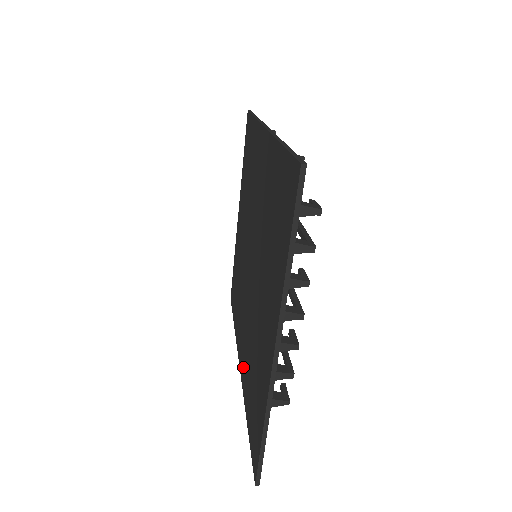
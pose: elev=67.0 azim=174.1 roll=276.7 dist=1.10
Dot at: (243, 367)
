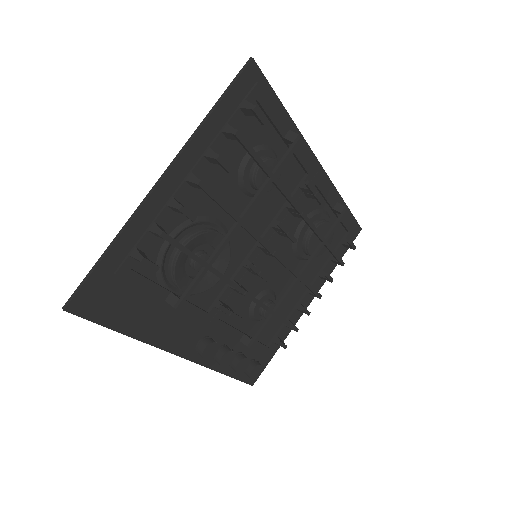
Dot at: (174, 331)
